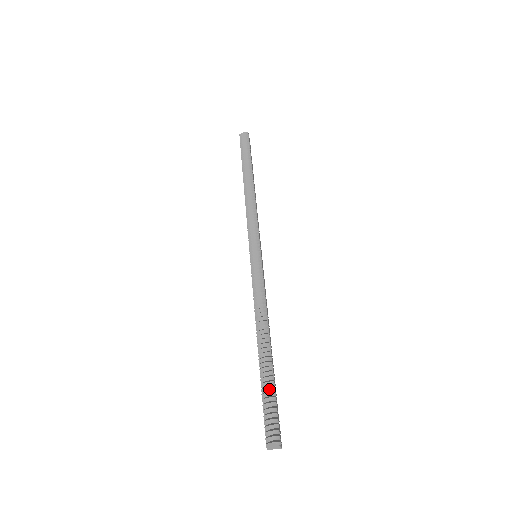
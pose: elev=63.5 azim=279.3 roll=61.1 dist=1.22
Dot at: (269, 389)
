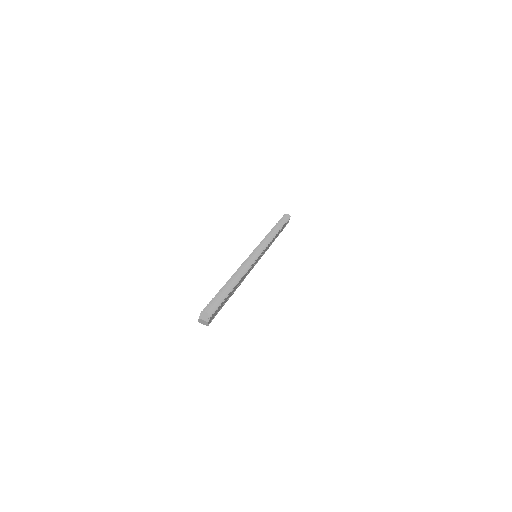
Dot at: (222, 296)
